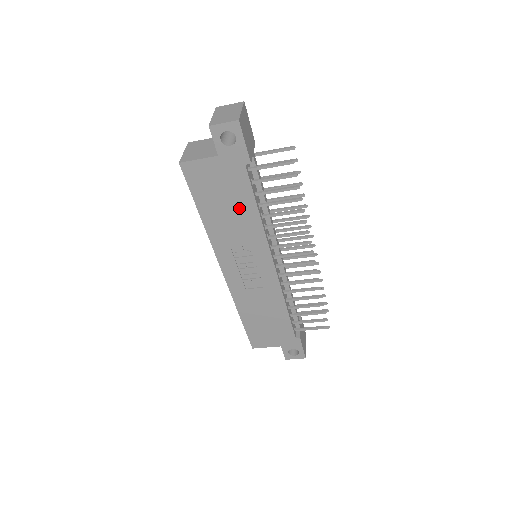
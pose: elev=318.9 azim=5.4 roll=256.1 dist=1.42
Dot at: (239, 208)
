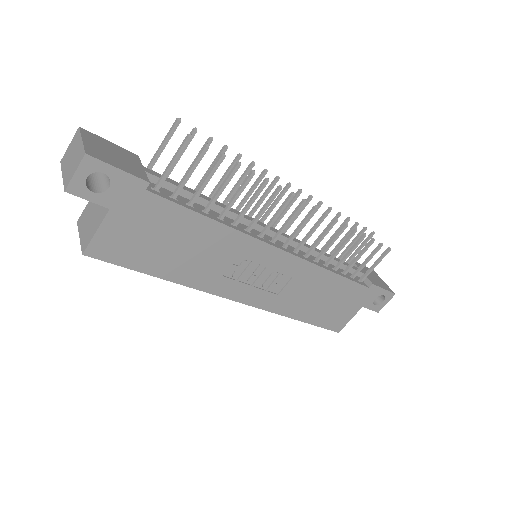
Dot at: (189, 235)
